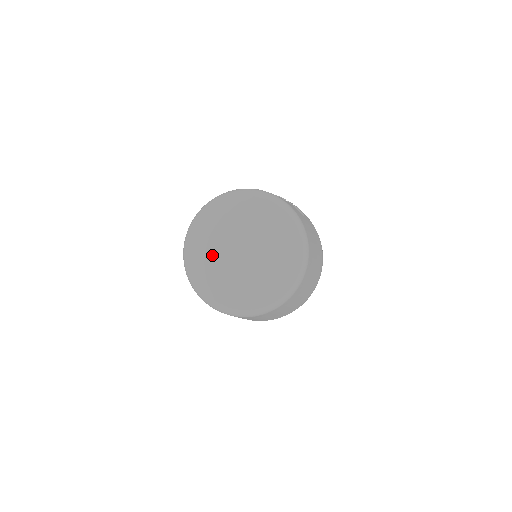
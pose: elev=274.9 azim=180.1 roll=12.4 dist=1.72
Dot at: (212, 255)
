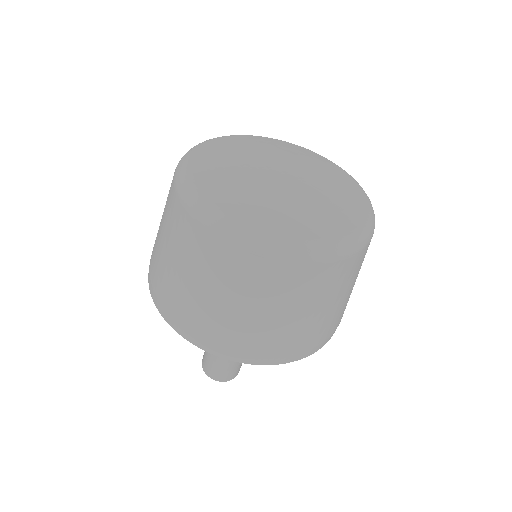
Dot at: (241, 178)
